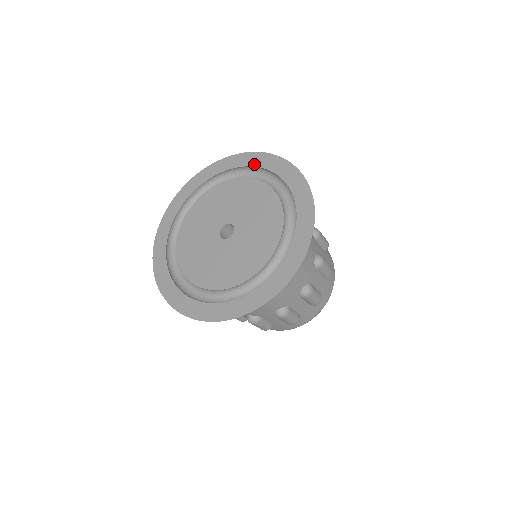
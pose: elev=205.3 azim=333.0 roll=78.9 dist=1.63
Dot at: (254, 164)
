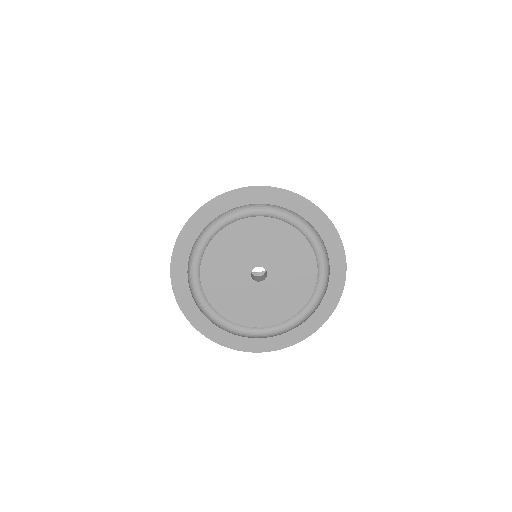
Dot at: (261, 201)
